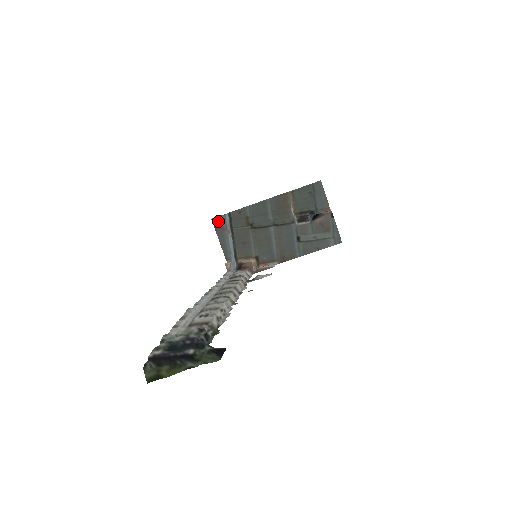
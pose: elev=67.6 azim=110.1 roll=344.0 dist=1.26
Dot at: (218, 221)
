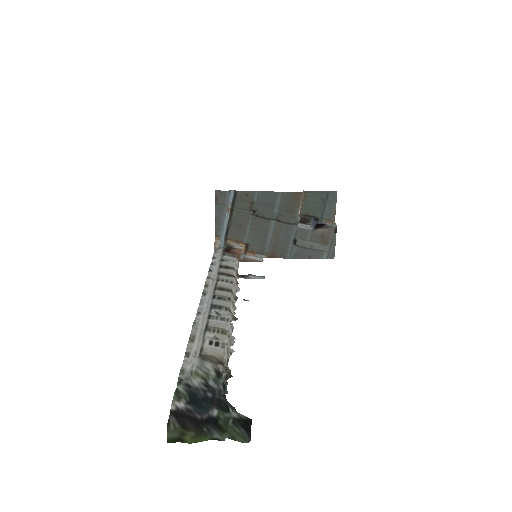
Dot at: (221, 195)
